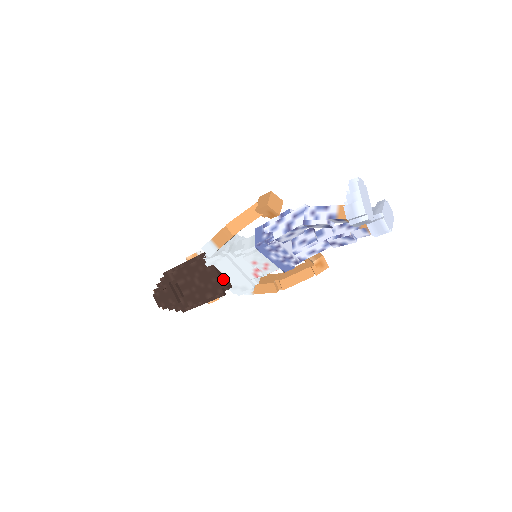
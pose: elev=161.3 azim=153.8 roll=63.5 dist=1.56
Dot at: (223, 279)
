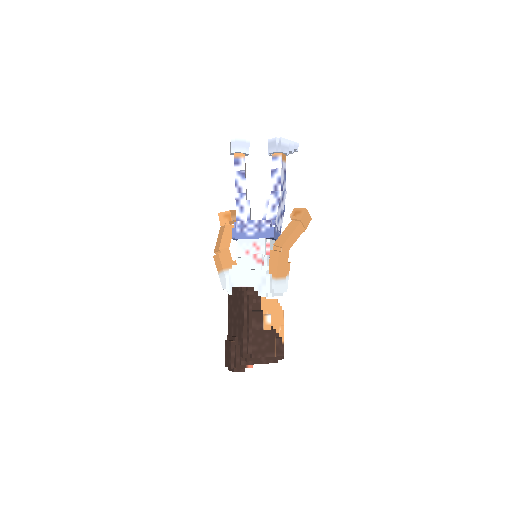
Dot at: occluded
